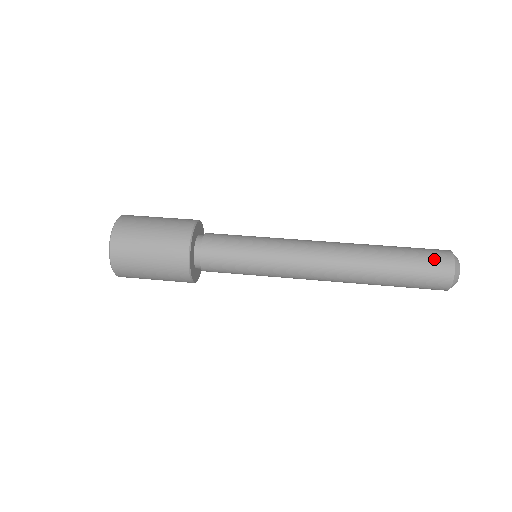
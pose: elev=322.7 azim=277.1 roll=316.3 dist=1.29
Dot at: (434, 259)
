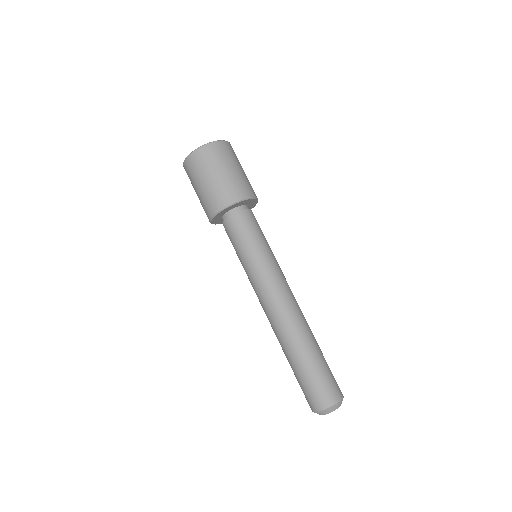
Dot at: (325, 390)
